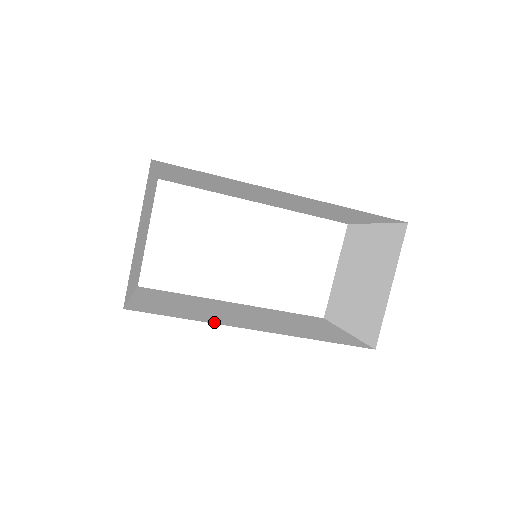
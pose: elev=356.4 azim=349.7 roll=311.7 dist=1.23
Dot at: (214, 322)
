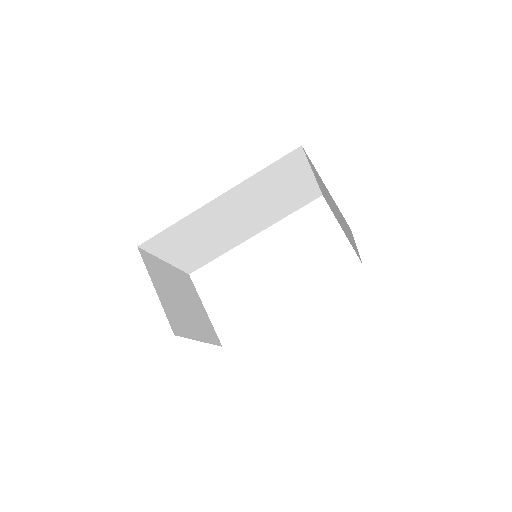
Dot at: occluded
